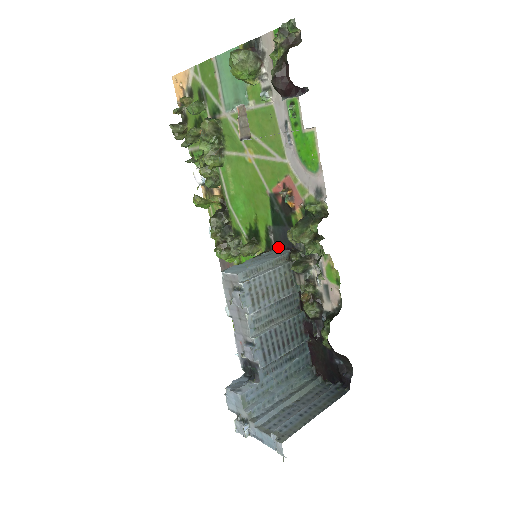
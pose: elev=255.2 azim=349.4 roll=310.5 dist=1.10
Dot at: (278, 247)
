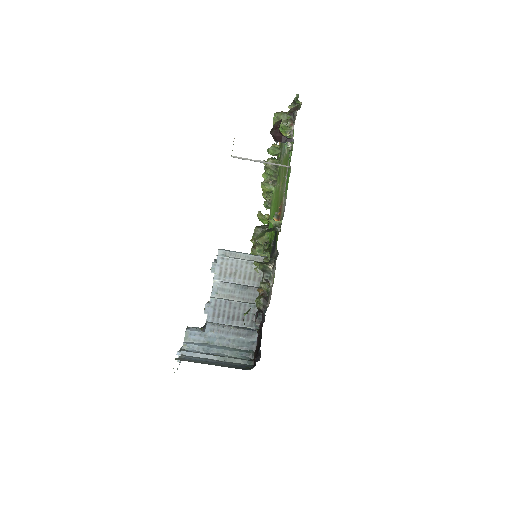
Dot at: occluded
